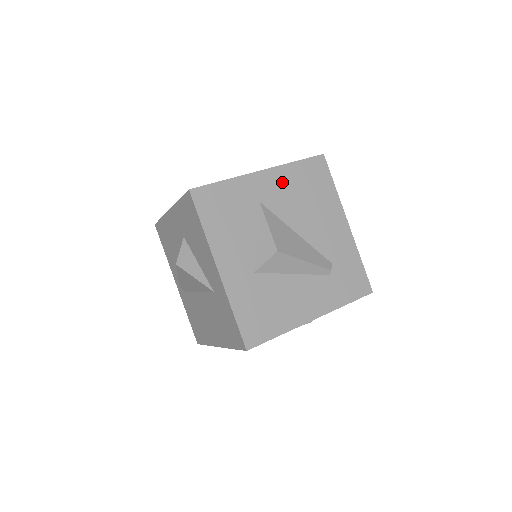
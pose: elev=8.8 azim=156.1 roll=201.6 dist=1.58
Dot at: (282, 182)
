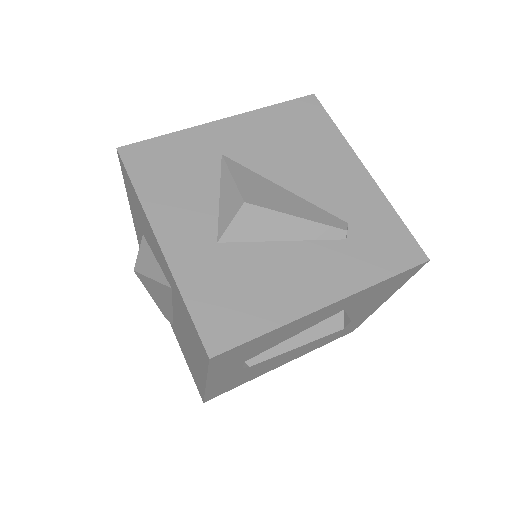
Dot at: (254, 129)
